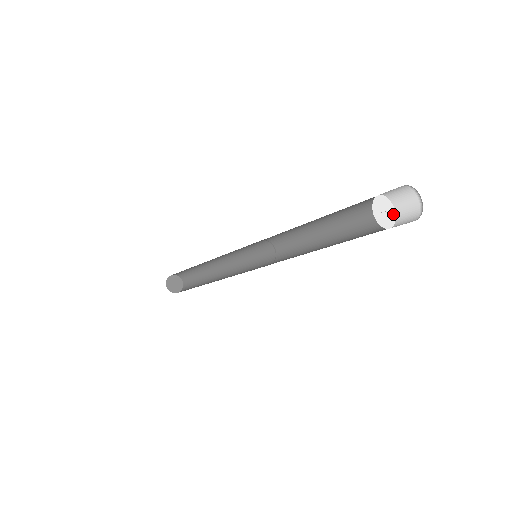
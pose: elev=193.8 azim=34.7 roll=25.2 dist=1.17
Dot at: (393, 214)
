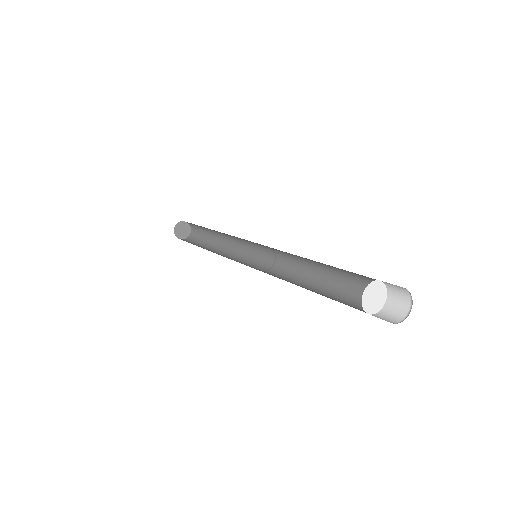
Dot at: (384, 295)
